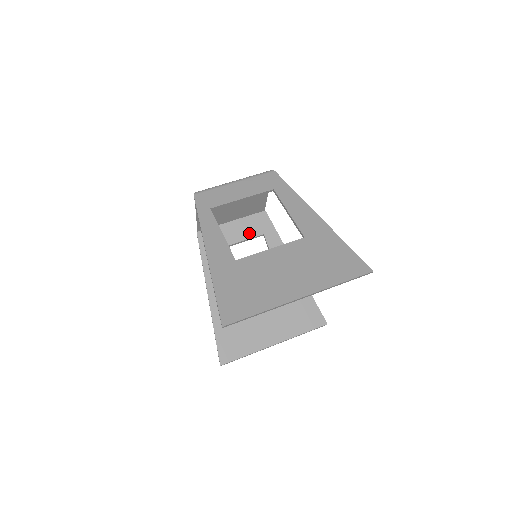
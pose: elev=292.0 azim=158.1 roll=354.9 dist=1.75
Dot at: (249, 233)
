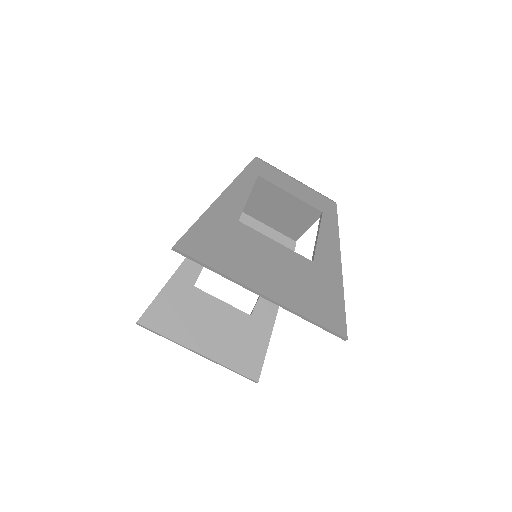
Dot at: occluded
